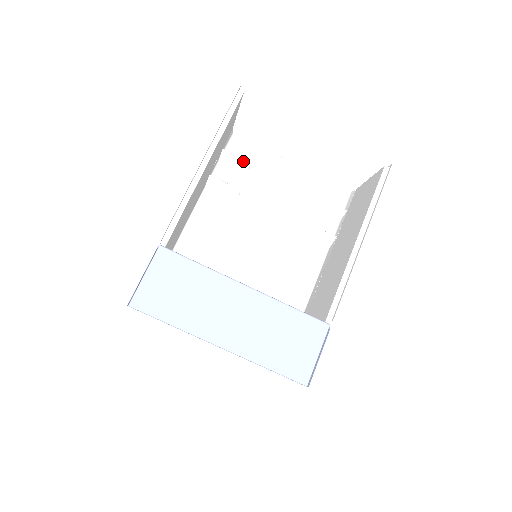
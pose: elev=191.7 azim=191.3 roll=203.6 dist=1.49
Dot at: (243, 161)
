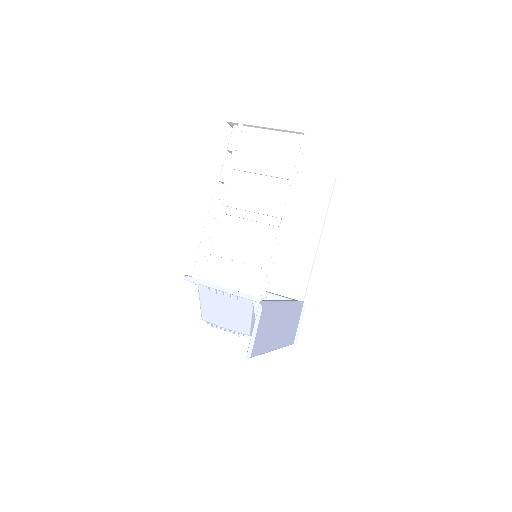
Dot at: occluded
